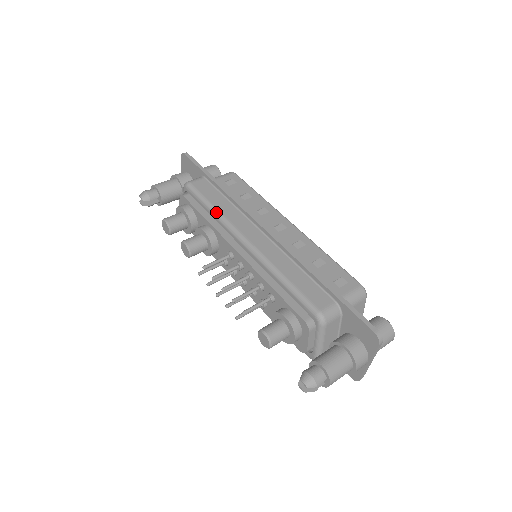
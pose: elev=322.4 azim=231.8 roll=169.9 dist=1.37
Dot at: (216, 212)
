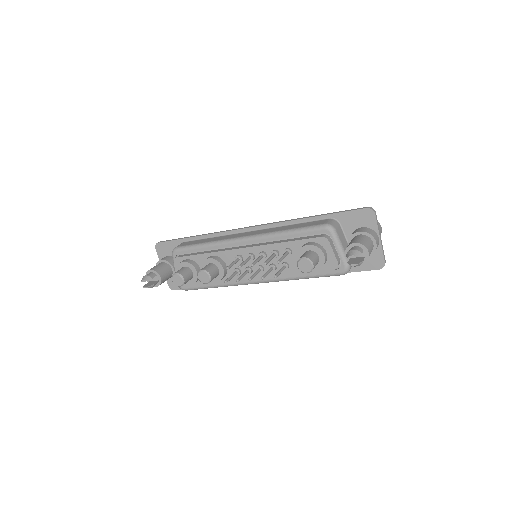
Dot at: (209, 243)
